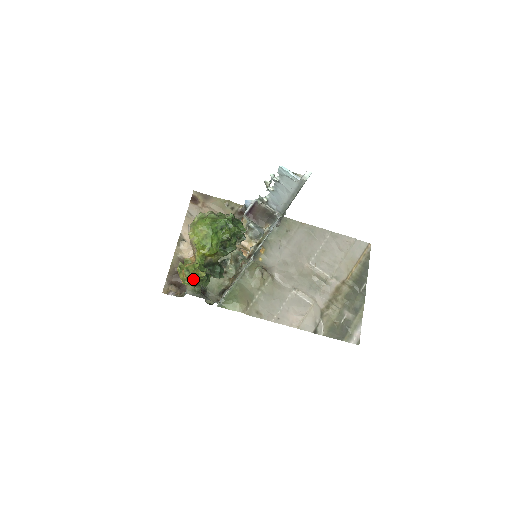
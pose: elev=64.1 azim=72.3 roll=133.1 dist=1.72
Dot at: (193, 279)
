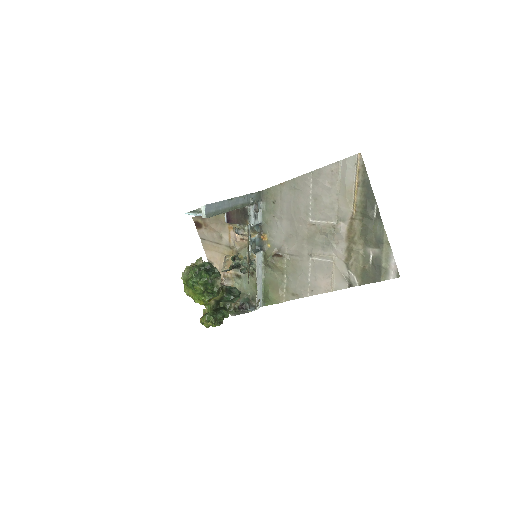
Dot at: occluded
